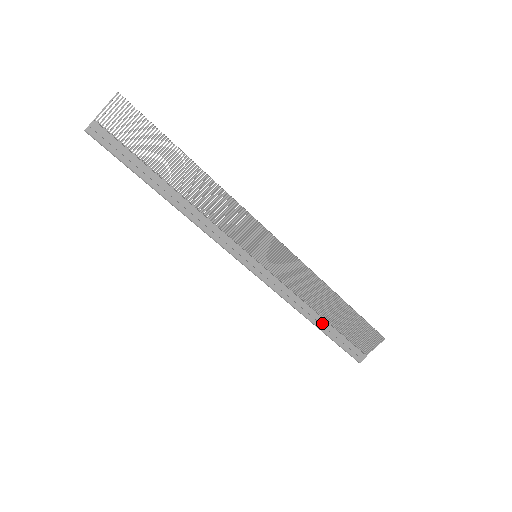
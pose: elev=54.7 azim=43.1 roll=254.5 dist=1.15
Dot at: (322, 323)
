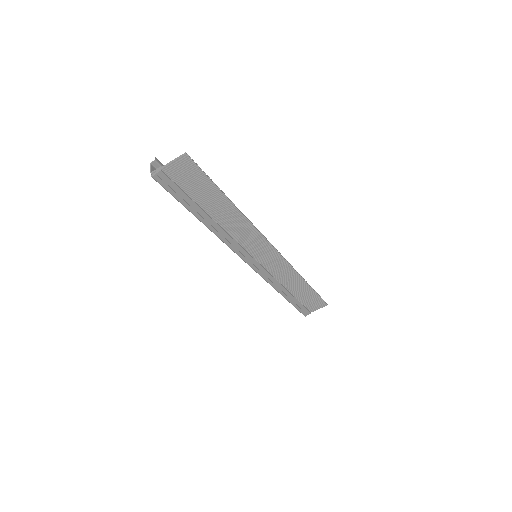
Dot at: (288, 295)
